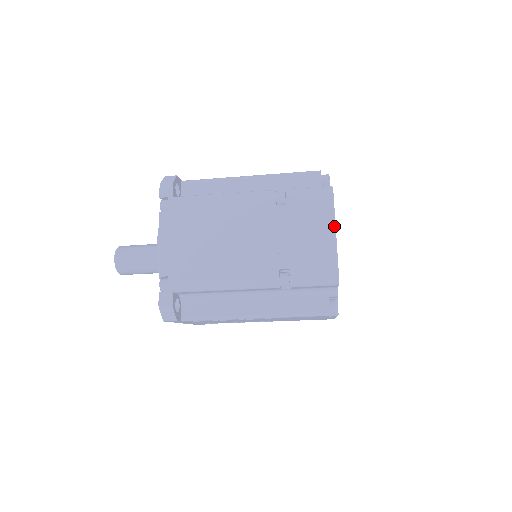
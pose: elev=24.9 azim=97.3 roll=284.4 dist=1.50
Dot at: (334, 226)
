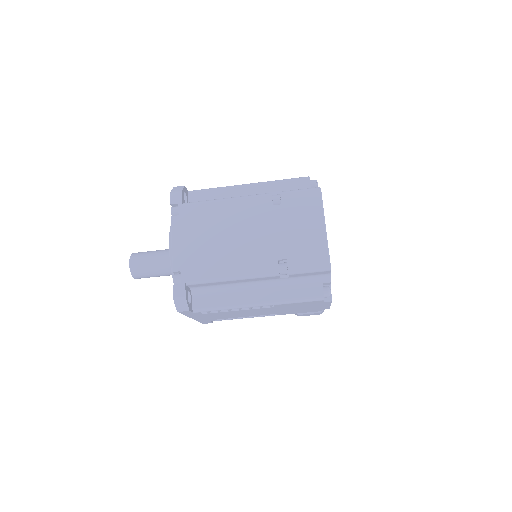
Dot at: (324, 220)
